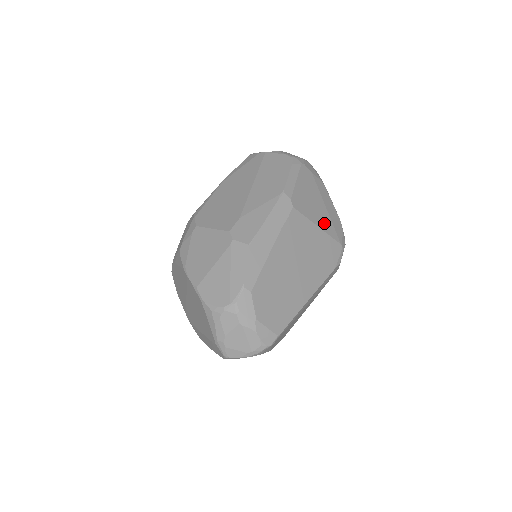
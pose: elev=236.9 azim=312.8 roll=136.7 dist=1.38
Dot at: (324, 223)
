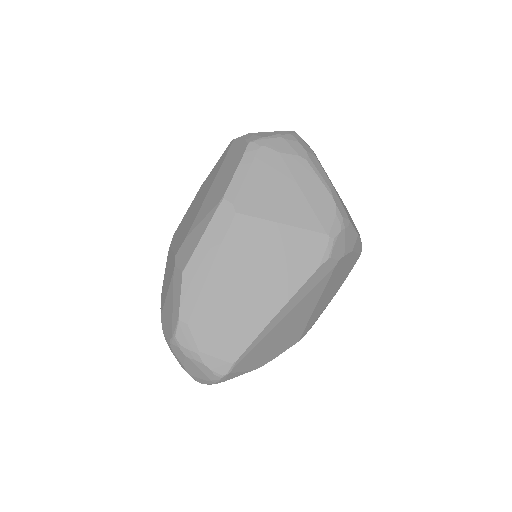
Dot at: (295, 215)
